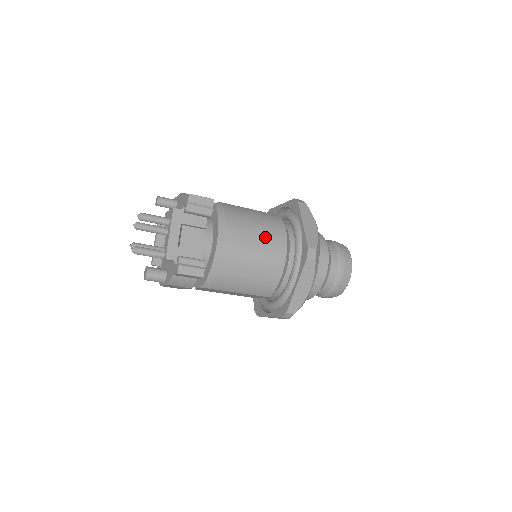
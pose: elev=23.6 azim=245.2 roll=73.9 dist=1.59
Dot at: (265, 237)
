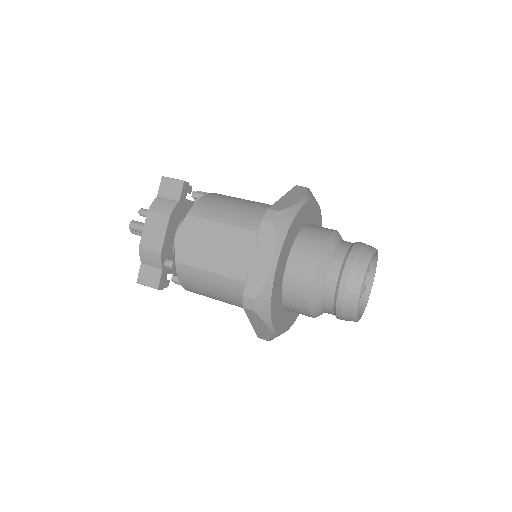
Dot at: (226, 302)
